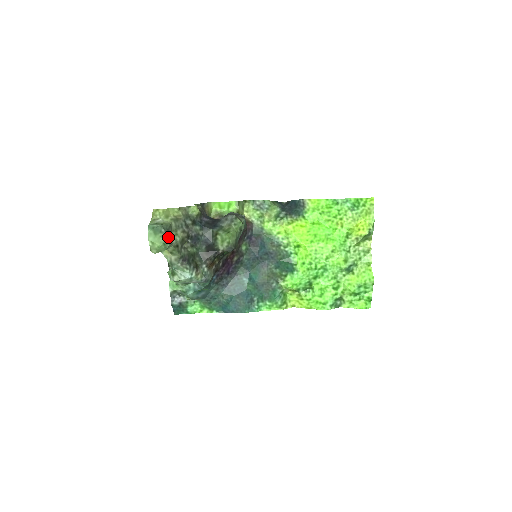
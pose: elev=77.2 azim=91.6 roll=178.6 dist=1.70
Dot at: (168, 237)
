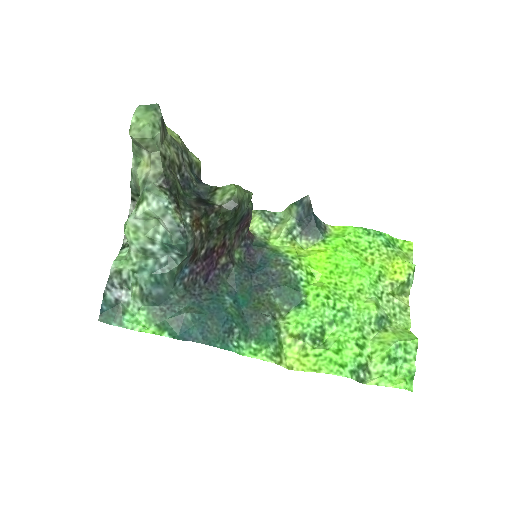
Dot at: (161, 126)
